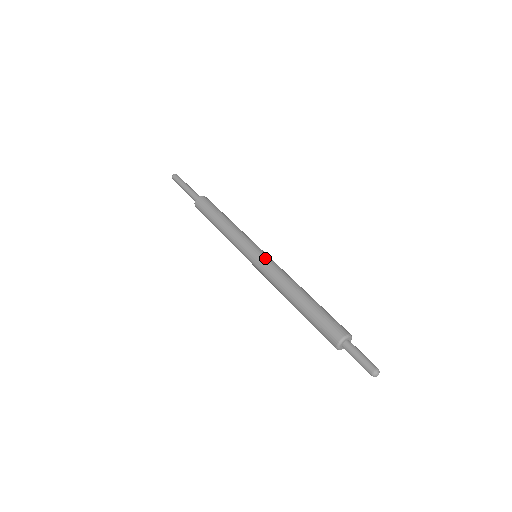
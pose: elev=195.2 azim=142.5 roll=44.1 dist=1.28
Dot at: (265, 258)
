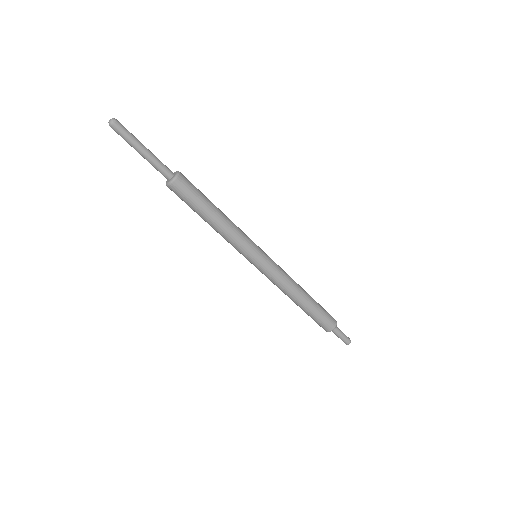
Dot at: (272, 264)
